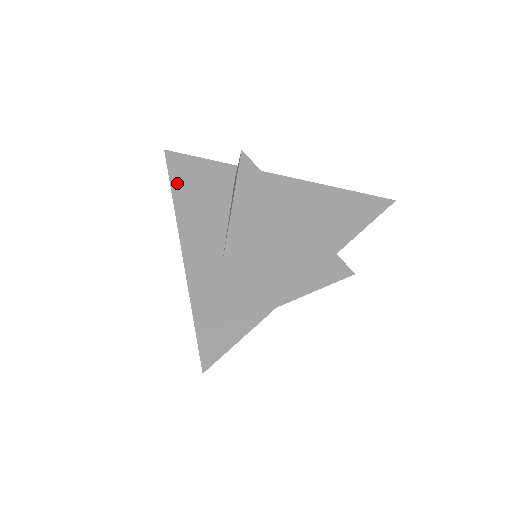
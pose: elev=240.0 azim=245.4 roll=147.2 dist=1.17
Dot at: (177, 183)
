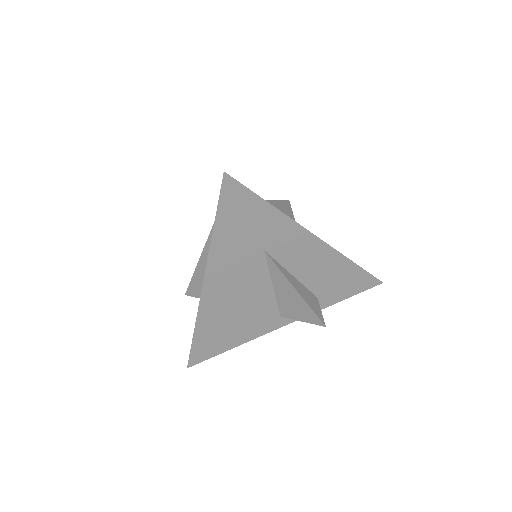
Dot at: occluded
